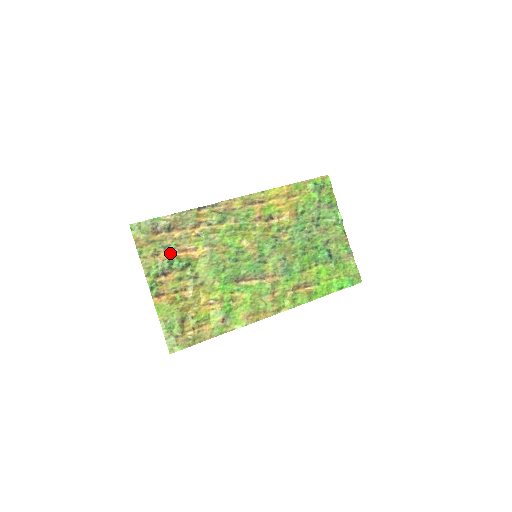
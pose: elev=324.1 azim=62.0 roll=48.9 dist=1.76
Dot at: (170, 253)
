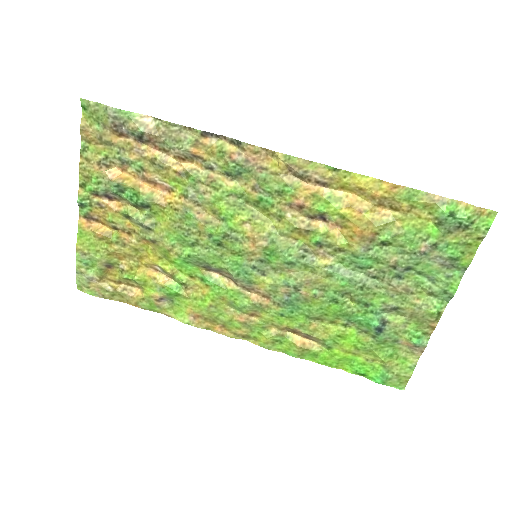
Dot at: (129, 173)
